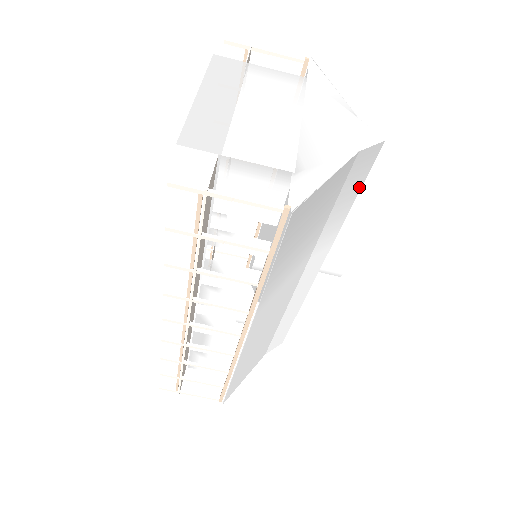
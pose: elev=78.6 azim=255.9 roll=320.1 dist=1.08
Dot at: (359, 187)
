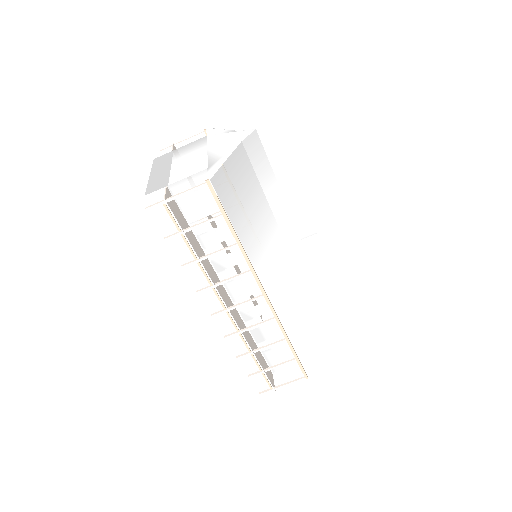
Dot at: (268, 164)
